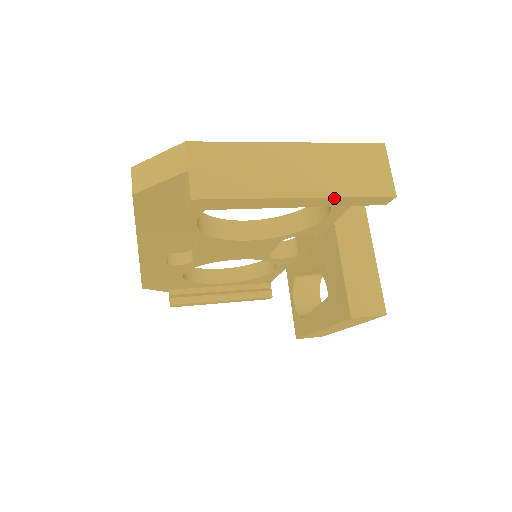
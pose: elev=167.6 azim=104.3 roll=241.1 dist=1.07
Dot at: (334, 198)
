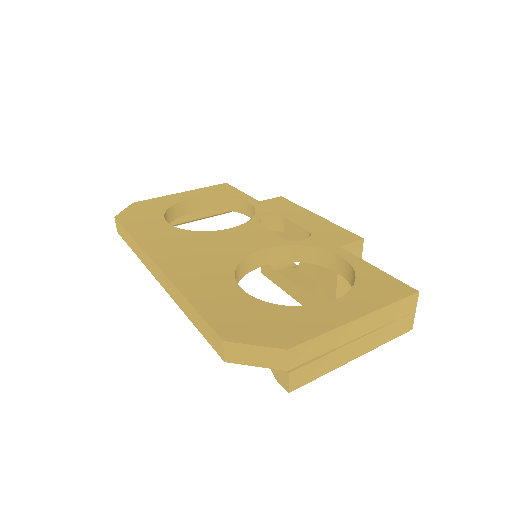
Dot at: (375, 347)
